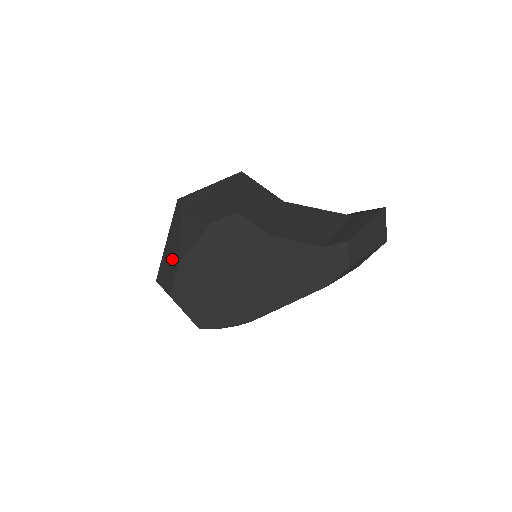
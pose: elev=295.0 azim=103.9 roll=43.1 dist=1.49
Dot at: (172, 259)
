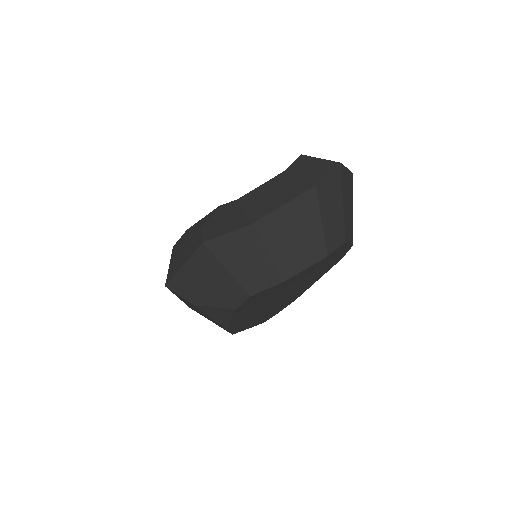
Dot at: occluded
